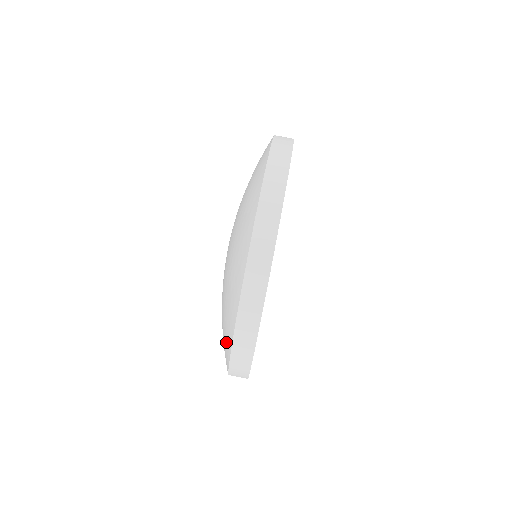
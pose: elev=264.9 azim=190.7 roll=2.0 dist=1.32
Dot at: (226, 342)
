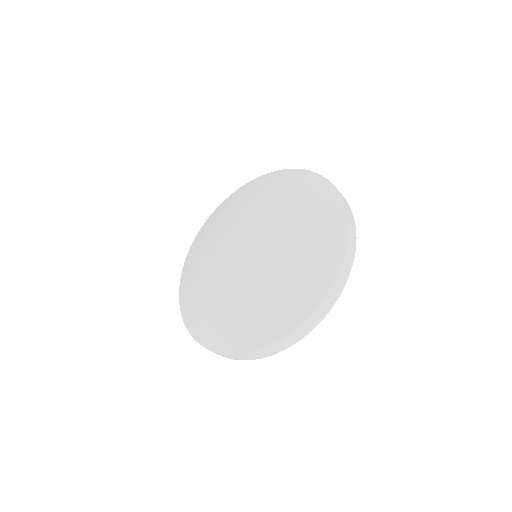
Dot at: (276, 324)
